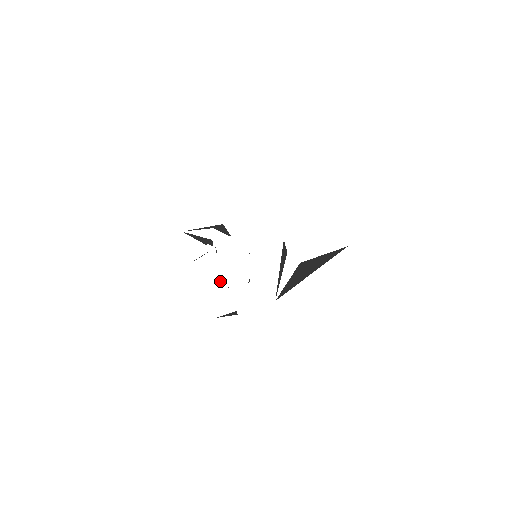
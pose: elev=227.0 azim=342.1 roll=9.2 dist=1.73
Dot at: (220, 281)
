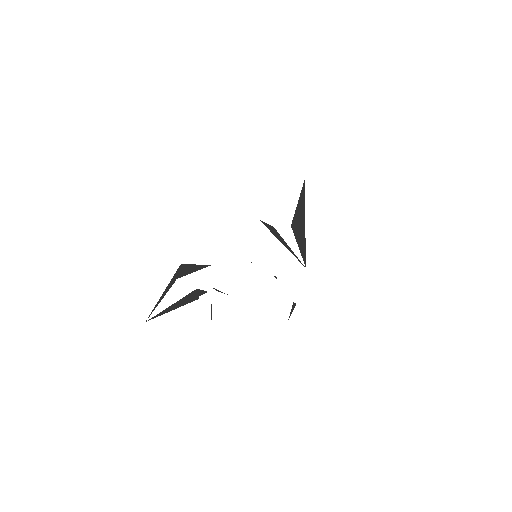
Dot at: occluded
